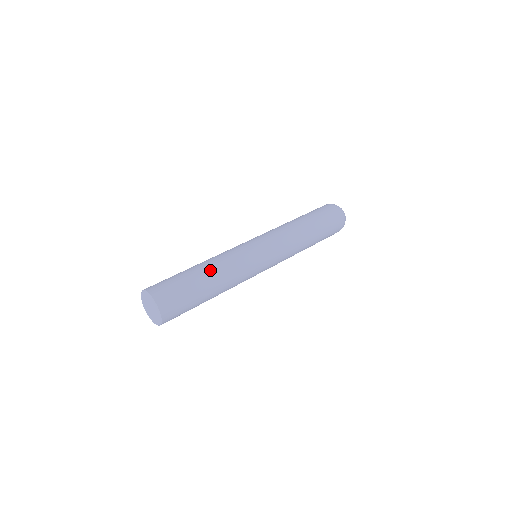
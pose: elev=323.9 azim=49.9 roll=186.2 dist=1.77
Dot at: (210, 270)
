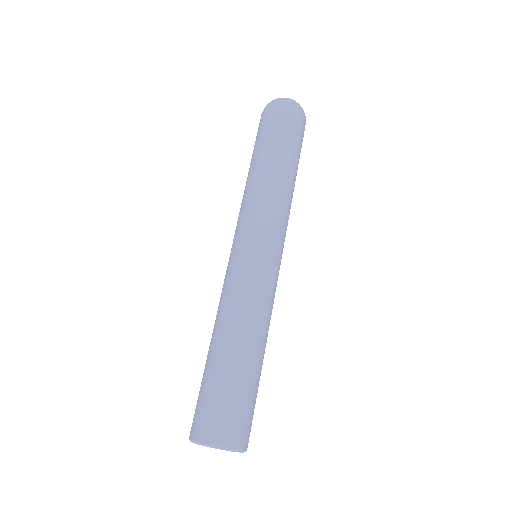
Dot at: (259, 346)
